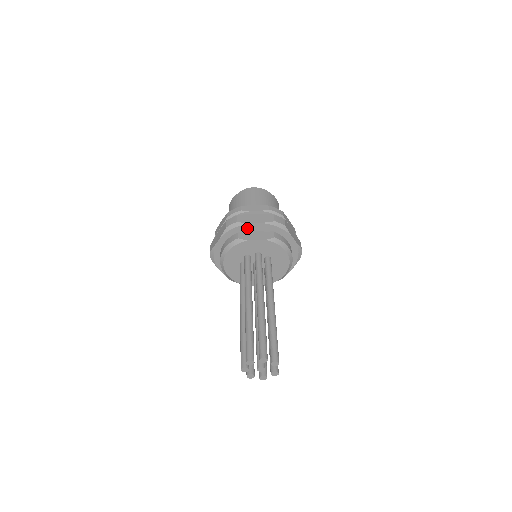
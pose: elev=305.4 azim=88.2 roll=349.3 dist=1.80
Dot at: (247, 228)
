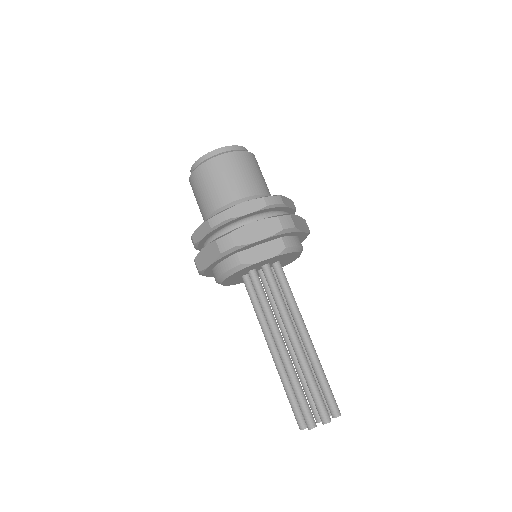
Dot at: (248, 247)
